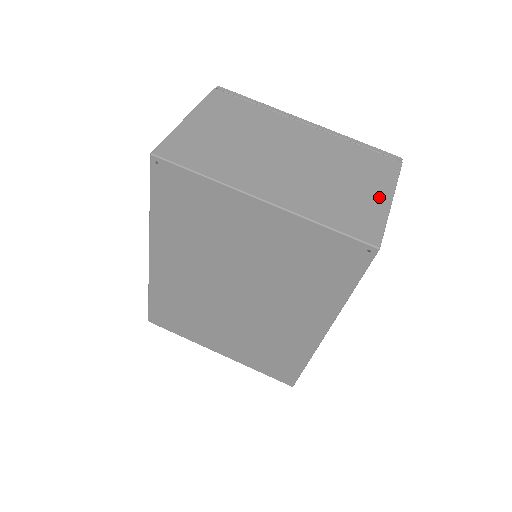
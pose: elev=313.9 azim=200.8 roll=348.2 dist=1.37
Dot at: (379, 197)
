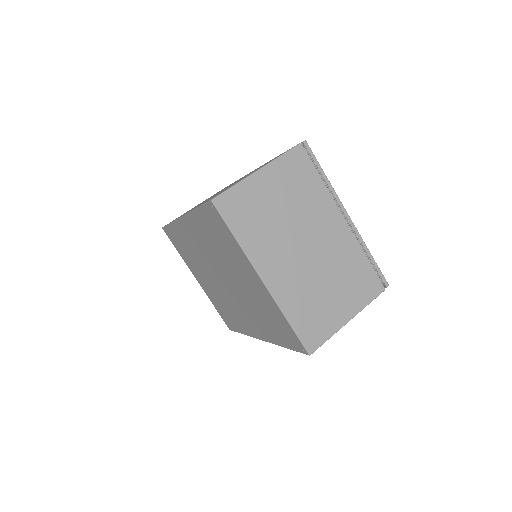
Dot at: (343, 314)
